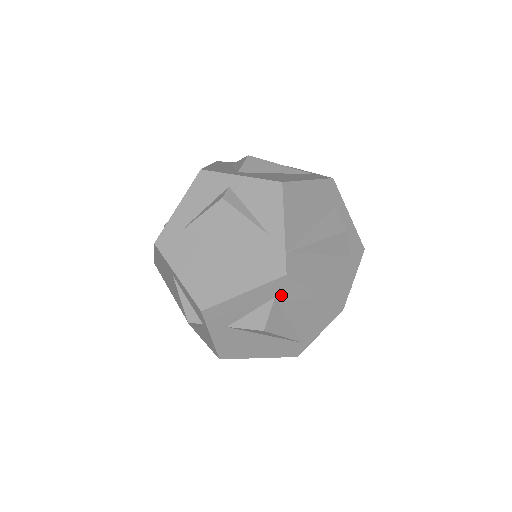
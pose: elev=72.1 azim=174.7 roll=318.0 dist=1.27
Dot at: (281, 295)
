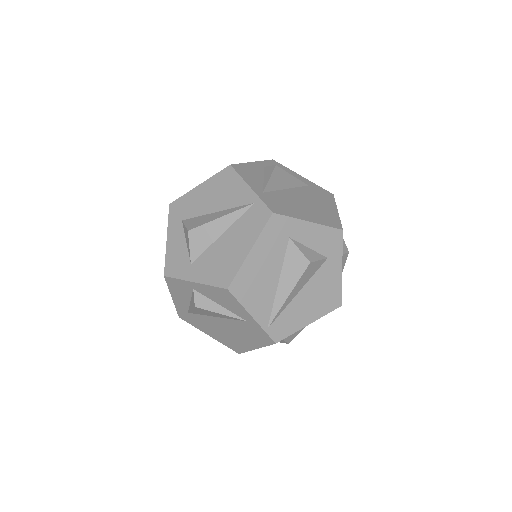
Dot at: occluded
